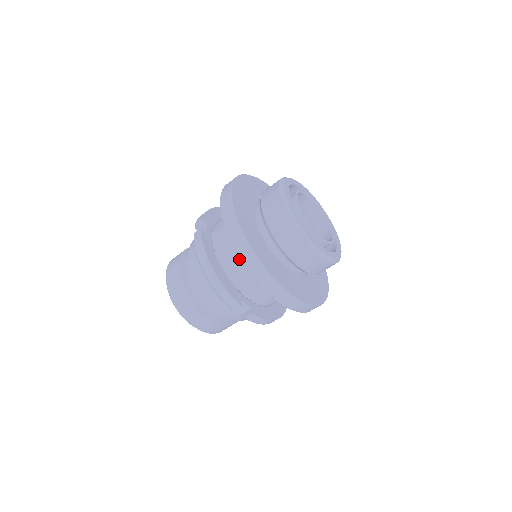
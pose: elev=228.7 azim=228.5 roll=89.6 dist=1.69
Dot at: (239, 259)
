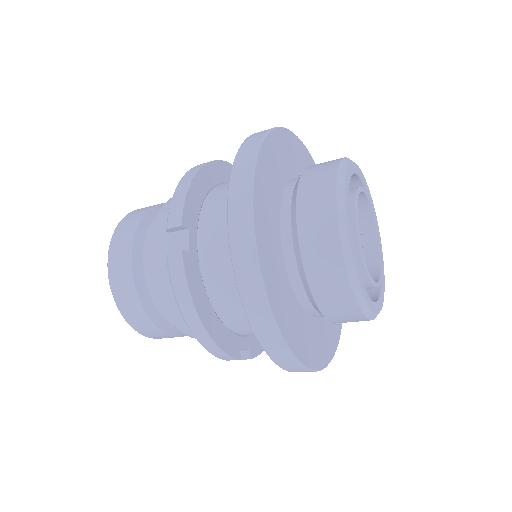
Dot at: occluded
